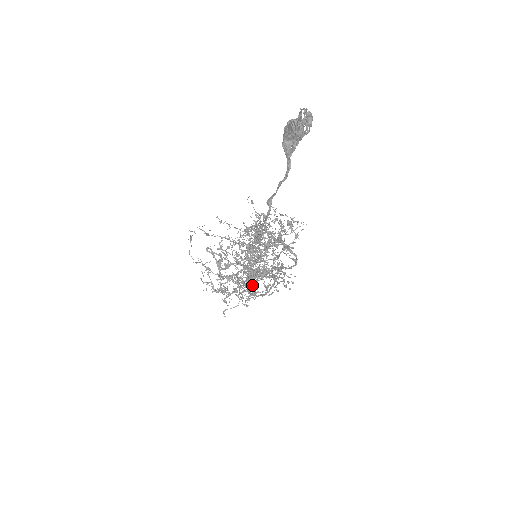
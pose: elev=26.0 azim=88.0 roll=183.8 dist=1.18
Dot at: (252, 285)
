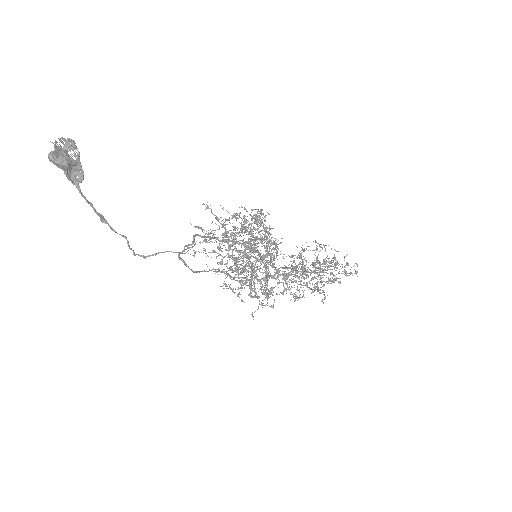
Dot at: occluded
